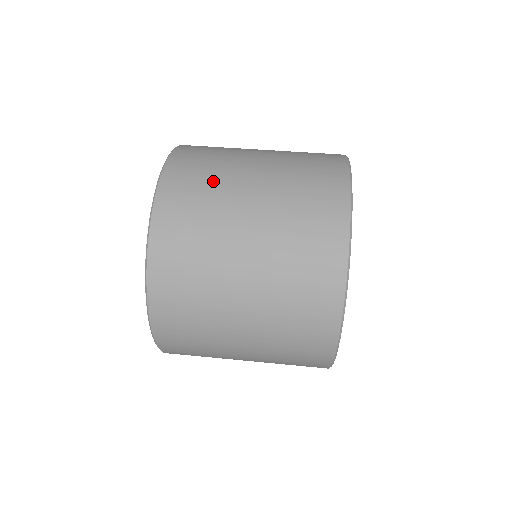
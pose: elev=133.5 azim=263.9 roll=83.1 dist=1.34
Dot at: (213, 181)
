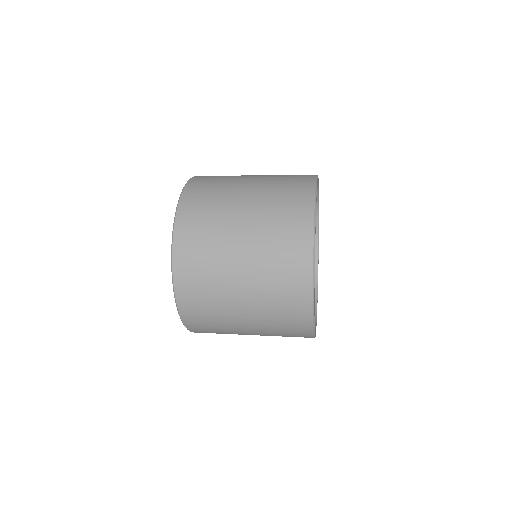
Dot at: occluded
